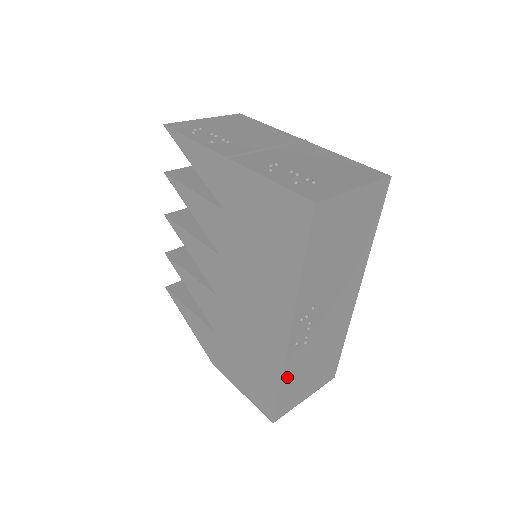
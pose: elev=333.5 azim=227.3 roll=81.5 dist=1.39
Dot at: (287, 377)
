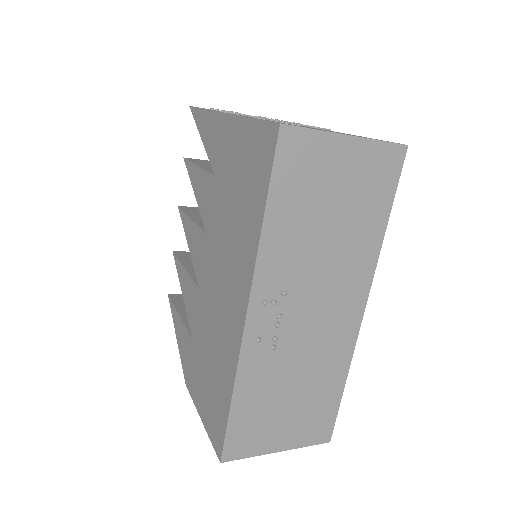
Dot at: (243, 391)
